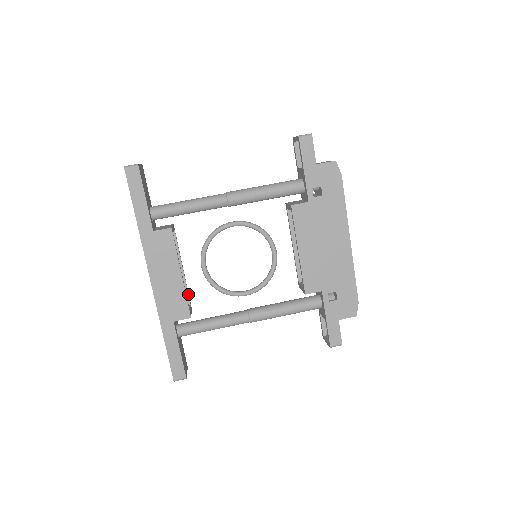
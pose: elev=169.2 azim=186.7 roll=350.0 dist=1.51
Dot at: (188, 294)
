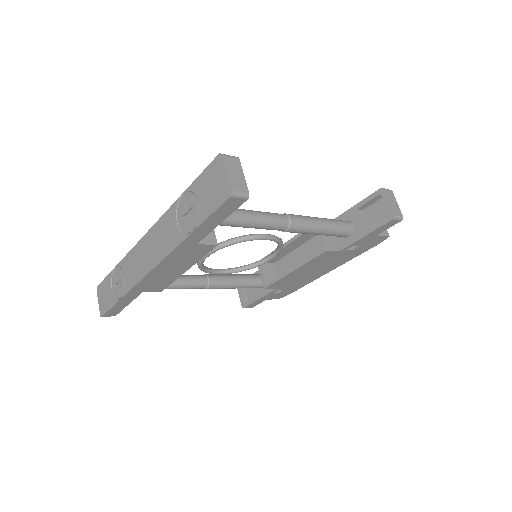
Dot at: occluded
